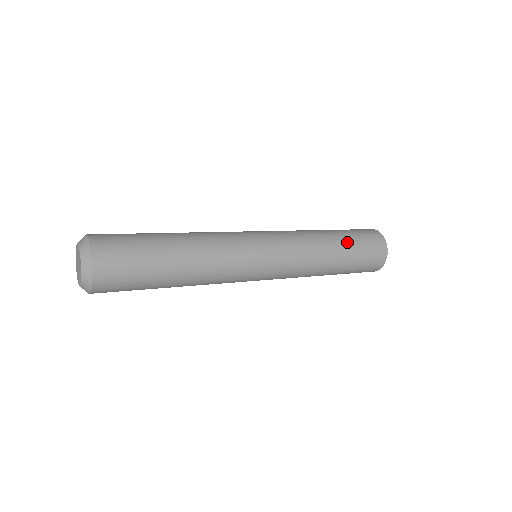
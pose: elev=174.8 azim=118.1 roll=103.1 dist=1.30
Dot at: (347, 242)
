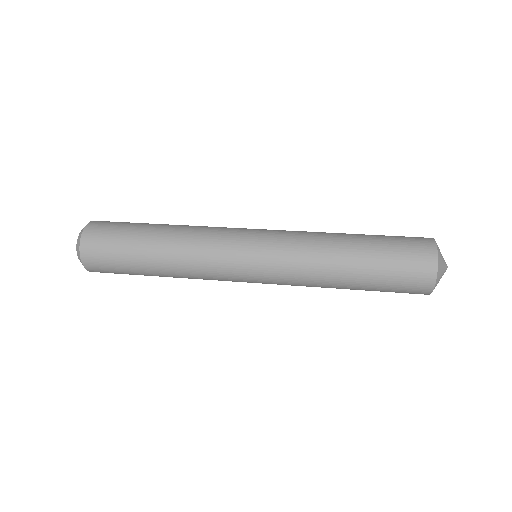
Dot at: (368, 273)
